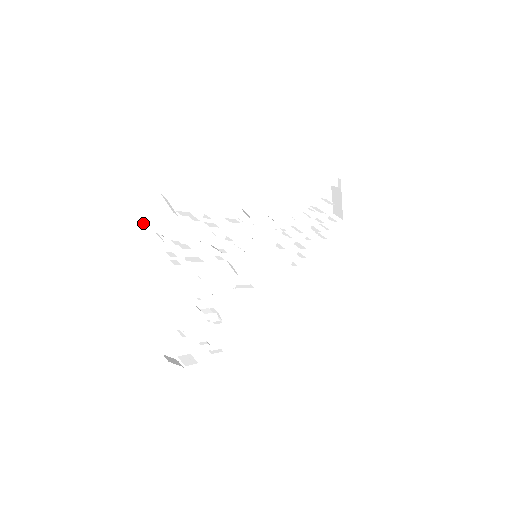
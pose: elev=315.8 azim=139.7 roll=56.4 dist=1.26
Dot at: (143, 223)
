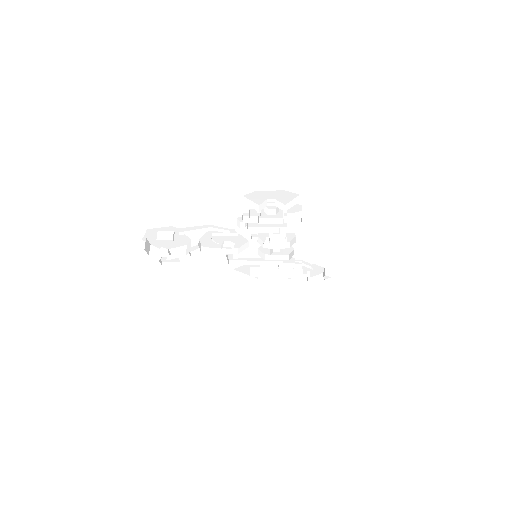
Dot at: (273, 192)
